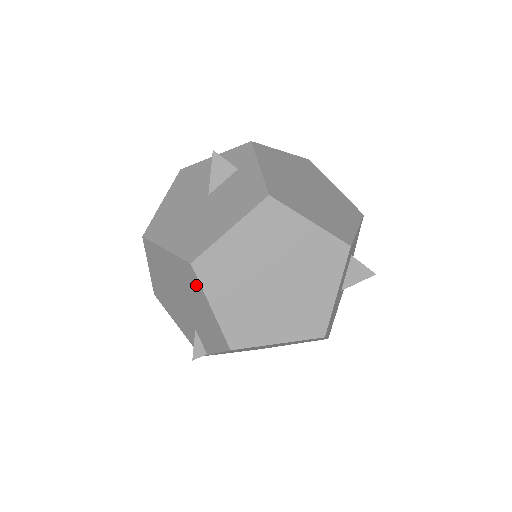
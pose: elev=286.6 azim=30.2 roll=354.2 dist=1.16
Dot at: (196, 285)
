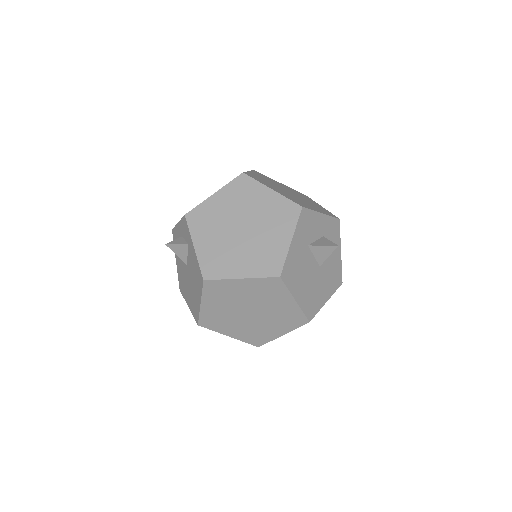
Dot at: occluded
